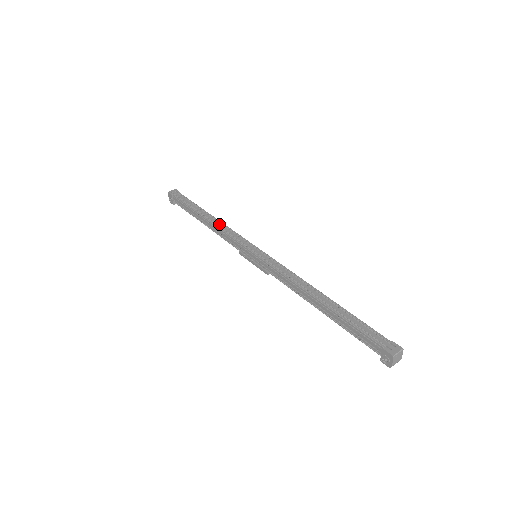
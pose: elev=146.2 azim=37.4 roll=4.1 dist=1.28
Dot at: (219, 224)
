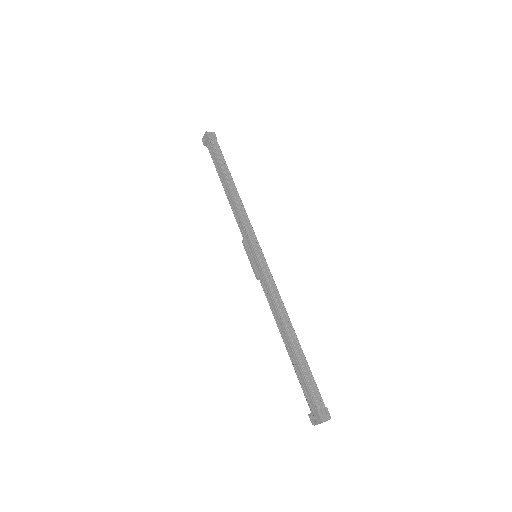
Dot at: (239, 202)
